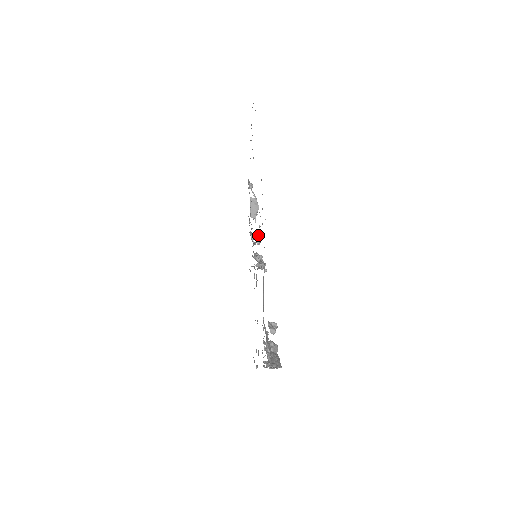
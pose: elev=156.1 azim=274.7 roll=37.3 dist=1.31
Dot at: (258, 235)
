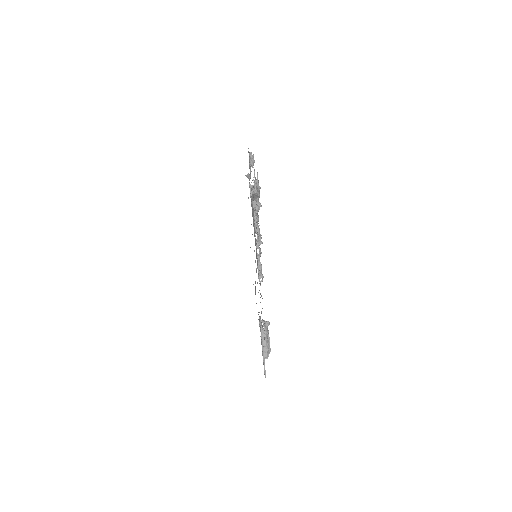
Dot at: occluded
